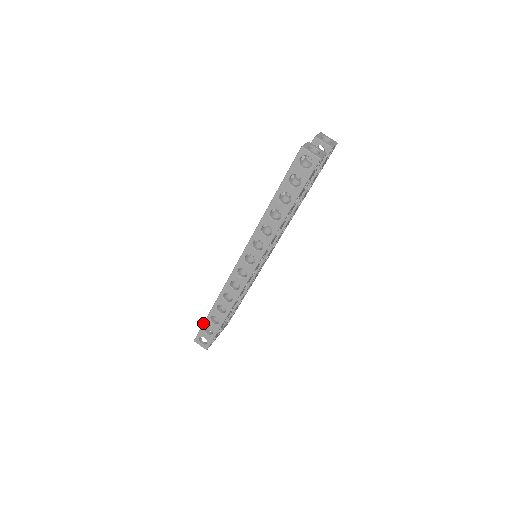
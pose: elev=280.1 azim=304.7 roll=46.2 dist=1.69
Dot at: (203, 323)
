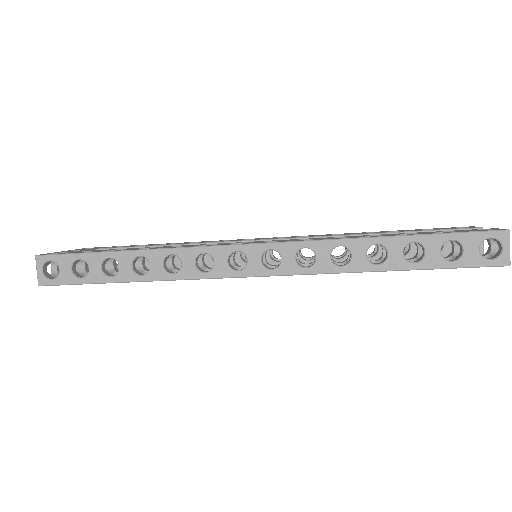
Dot at: (86, 252)
